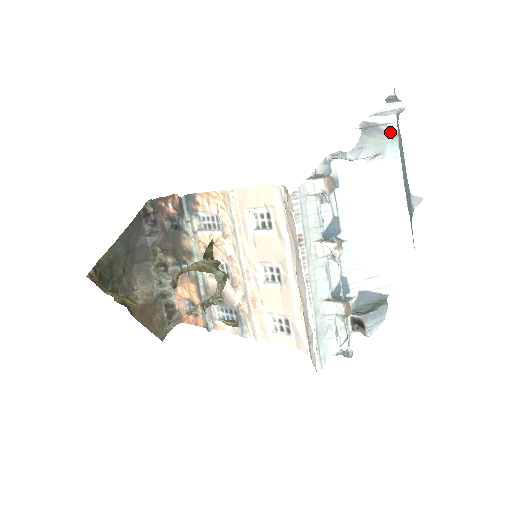
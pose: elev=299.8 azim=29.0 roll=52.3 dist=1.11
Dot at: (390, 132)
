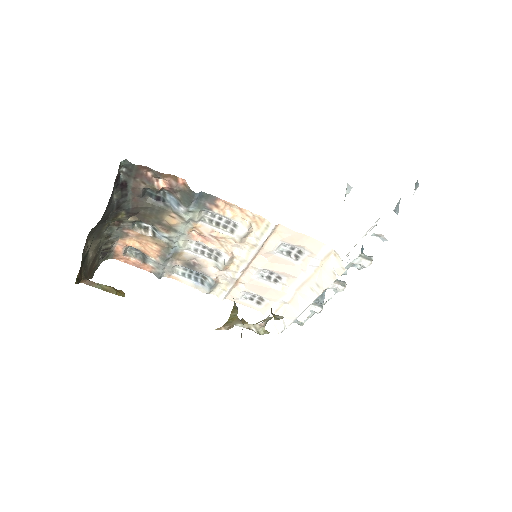
Dot at: occluded
